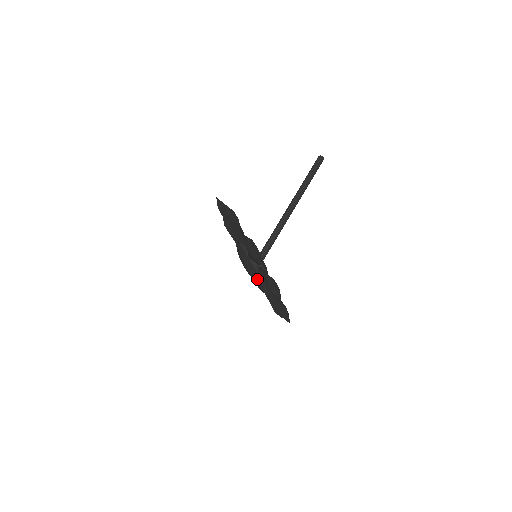
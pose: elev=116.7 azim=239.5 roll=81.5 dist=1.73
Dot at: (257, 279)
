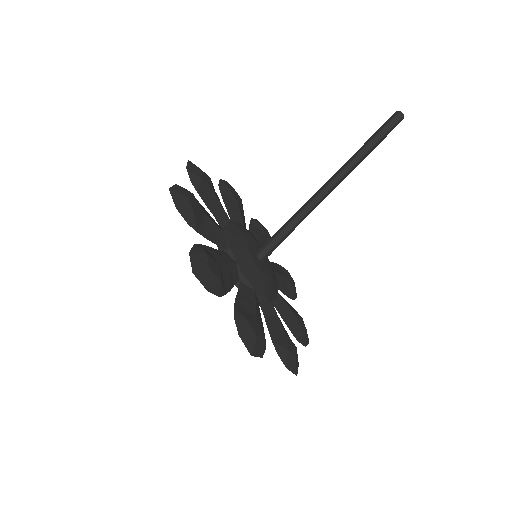
Dot at: occluded
